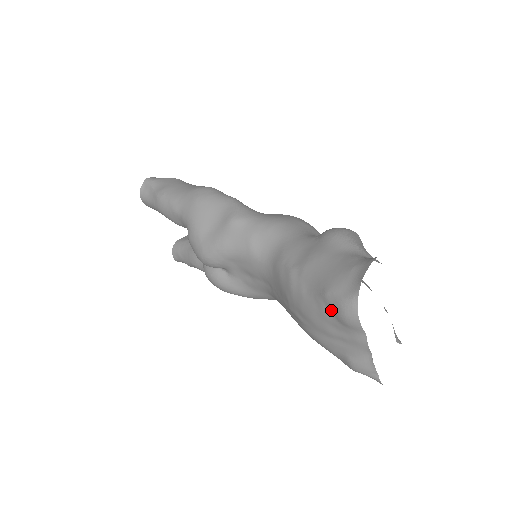
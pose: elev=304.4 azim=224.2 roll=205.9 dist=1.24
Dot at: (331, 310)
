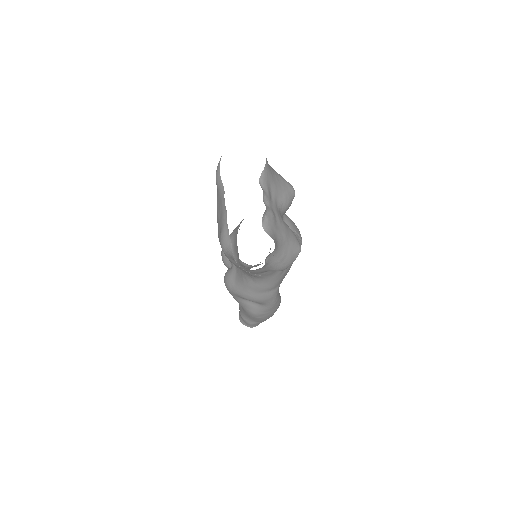
Dot at: occluded
